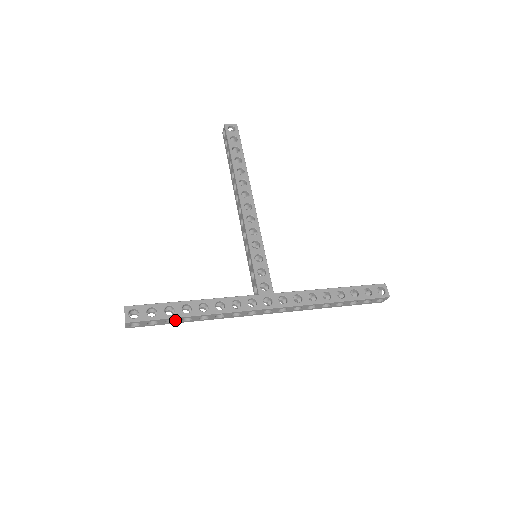
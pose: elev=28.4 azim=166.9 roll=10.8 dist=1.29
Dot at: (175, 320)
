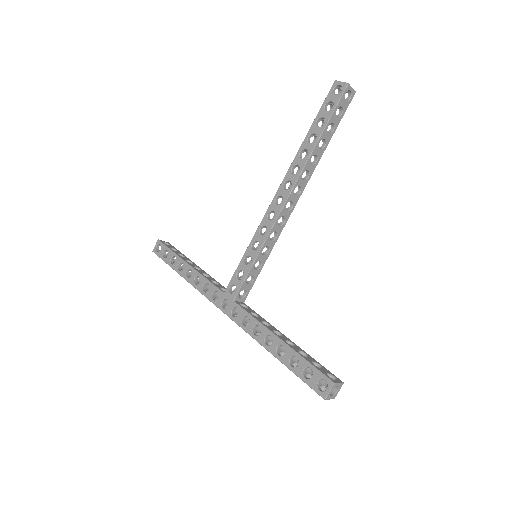
Dot at: occluded
